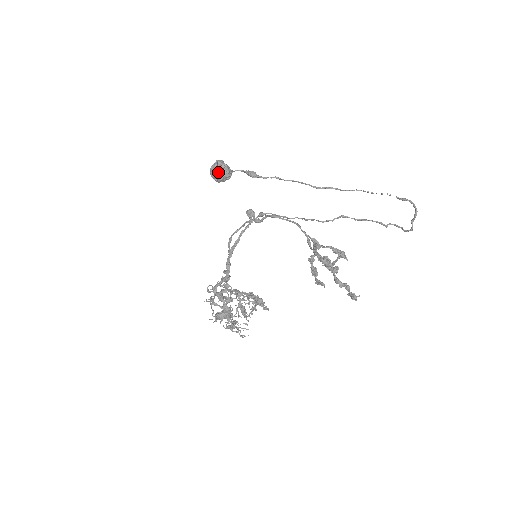
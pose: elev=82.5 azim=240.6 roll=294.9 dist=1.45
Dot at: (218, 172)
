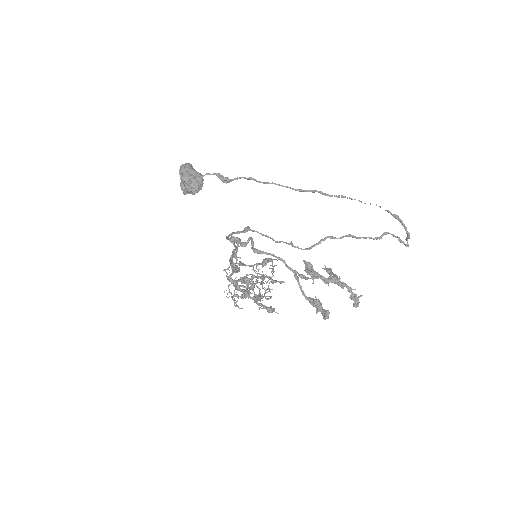
Dot at: (187, 191)
